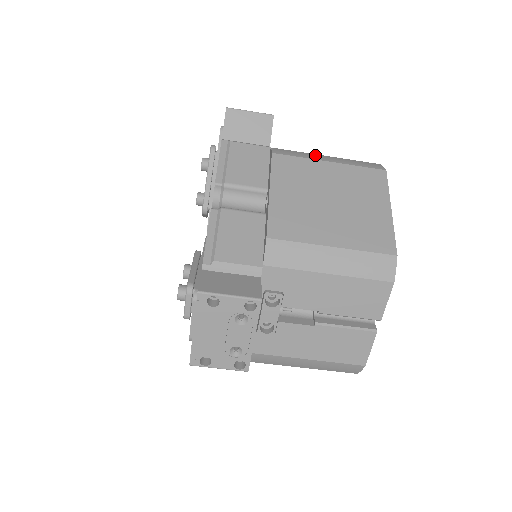
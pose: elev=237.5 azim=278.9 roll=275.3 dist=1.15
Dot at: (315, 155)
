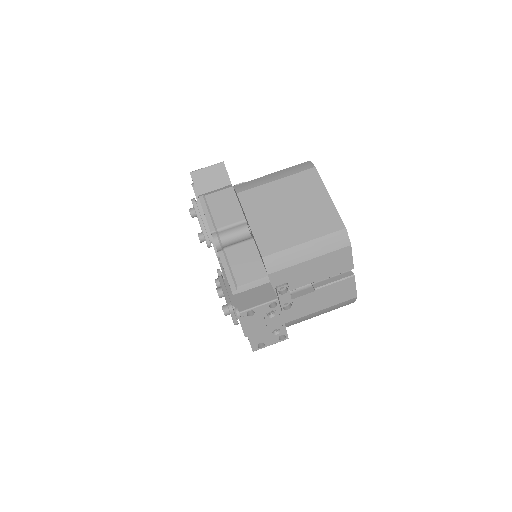
Dot at: (264, 178)
